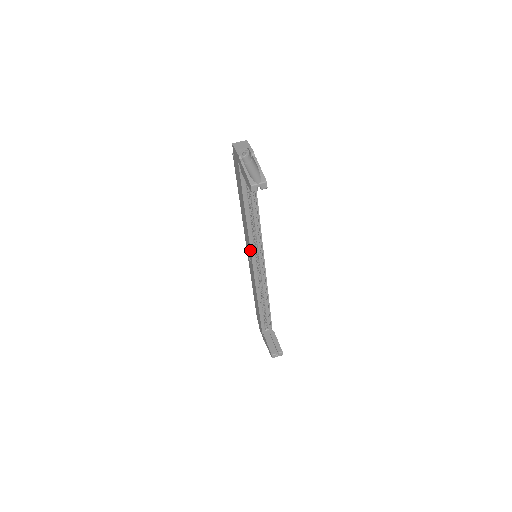
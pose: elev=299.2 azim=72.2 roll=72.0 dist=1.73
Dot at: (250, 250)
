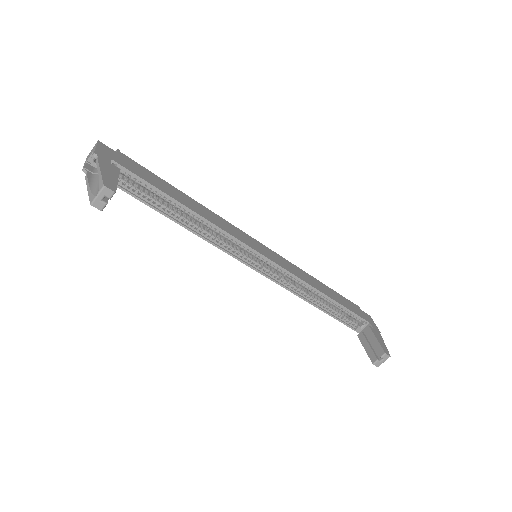
Dot at: occluded
